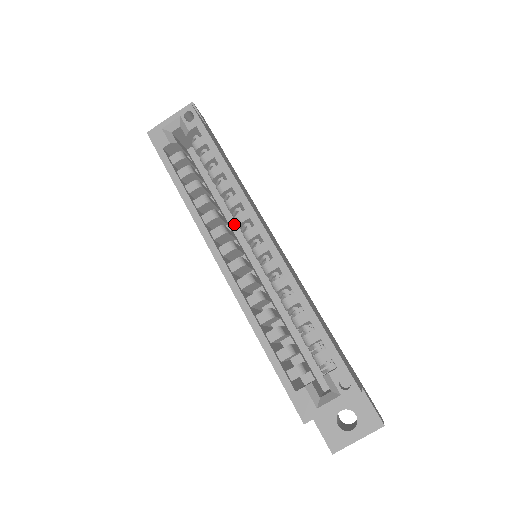
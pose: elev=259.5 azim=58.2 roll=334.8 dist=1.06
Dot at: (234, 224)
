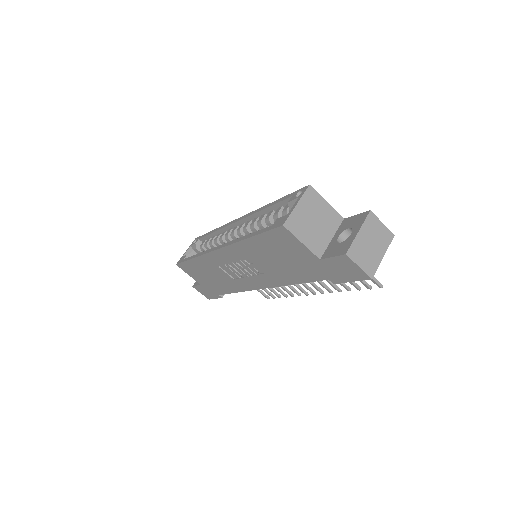
Dot at: occluded
